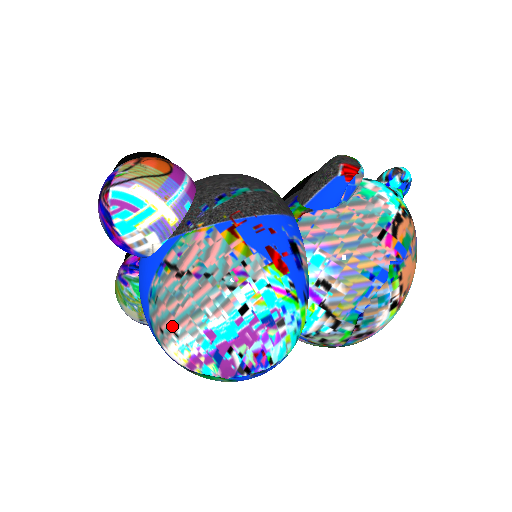
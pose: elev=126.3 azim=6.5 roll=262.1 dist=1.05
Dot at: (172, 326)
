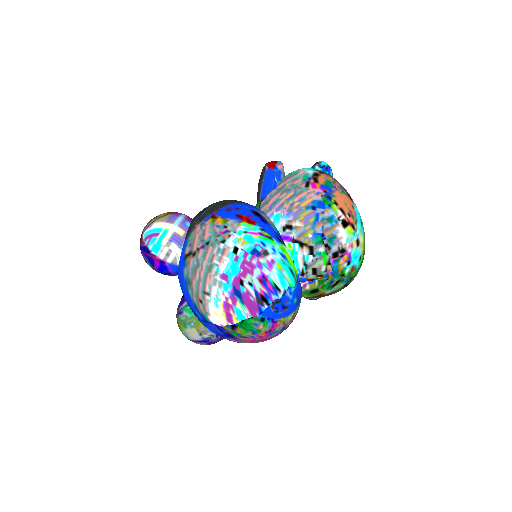
Dot at: (203, 289)
